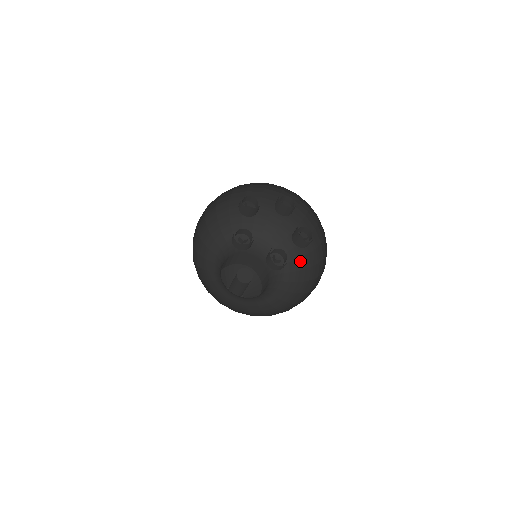
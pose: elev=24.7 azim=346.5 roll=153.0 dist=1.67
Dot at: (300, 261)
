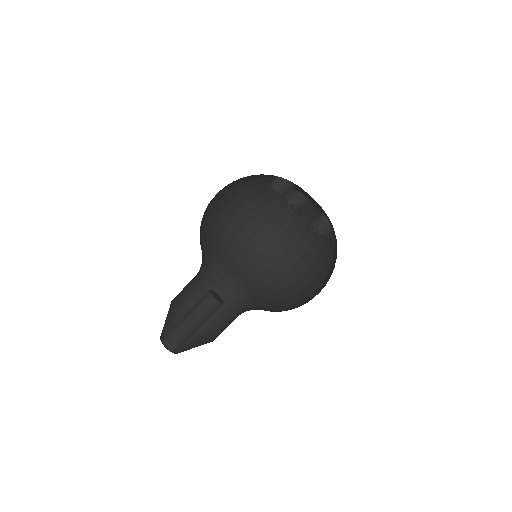
Dot at: occluded
